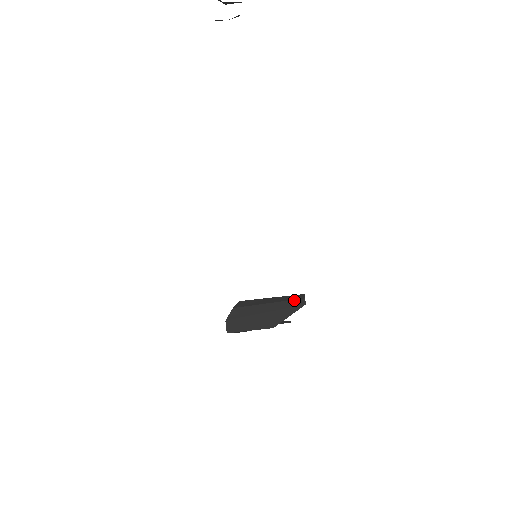
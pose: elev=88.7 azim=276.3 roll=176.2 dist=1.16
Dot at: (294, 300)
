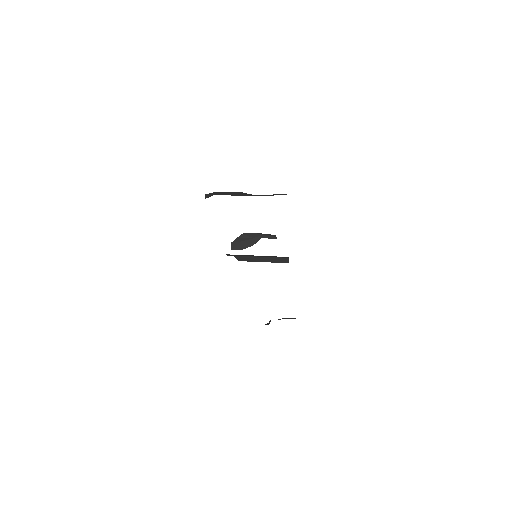
Dot at: (281, 257)
